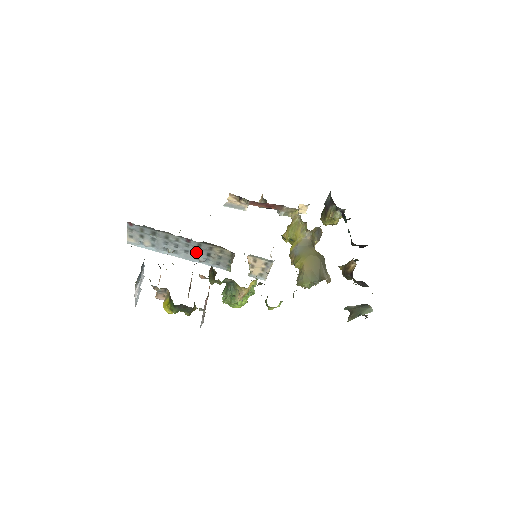
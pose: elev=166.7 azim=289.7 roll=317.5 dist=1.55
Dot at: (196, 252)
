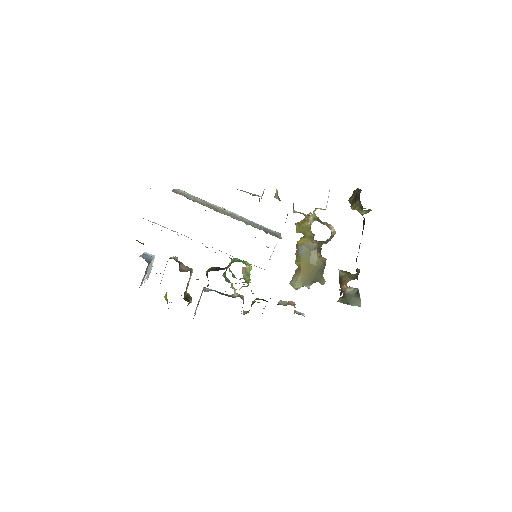
Dot at: occluded
